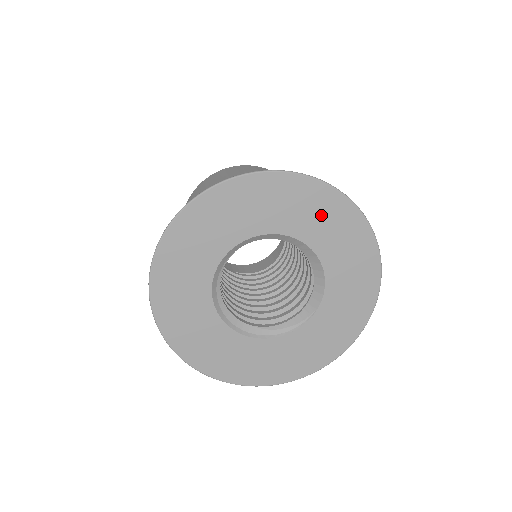
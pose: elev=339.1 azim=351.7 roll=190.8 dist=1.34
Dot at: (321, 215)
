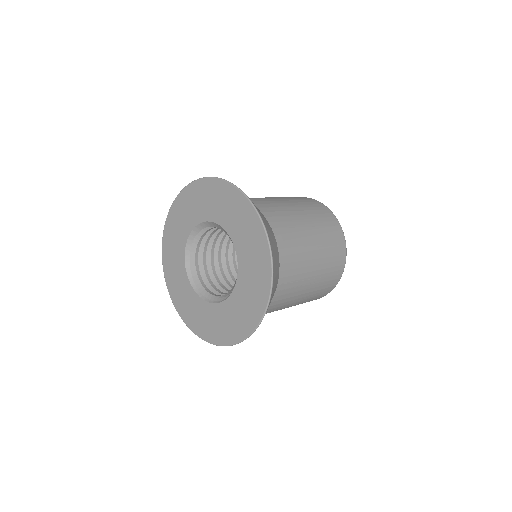
Dot at: (222, 202)
